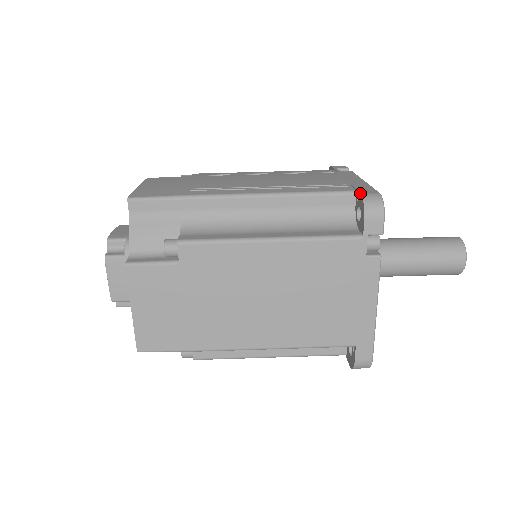
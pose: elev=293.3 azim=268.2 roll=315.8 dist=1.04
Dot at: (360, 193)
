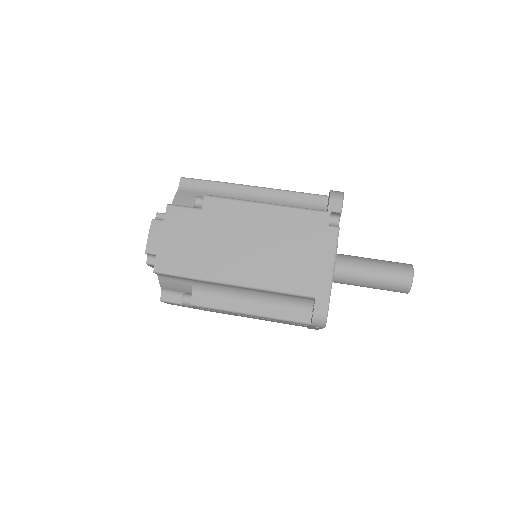
Dot at: (330, 190)
